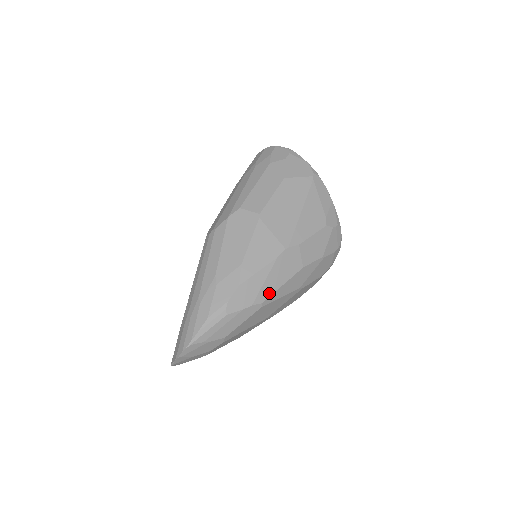
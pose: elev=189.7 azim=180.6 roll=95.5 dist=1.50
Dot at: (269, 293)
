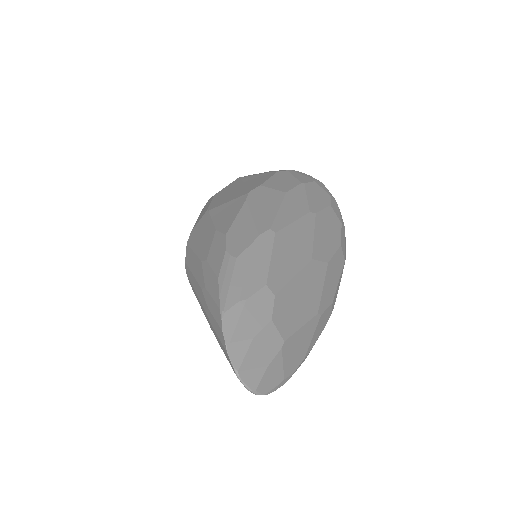
Dot at: (269, 220)
